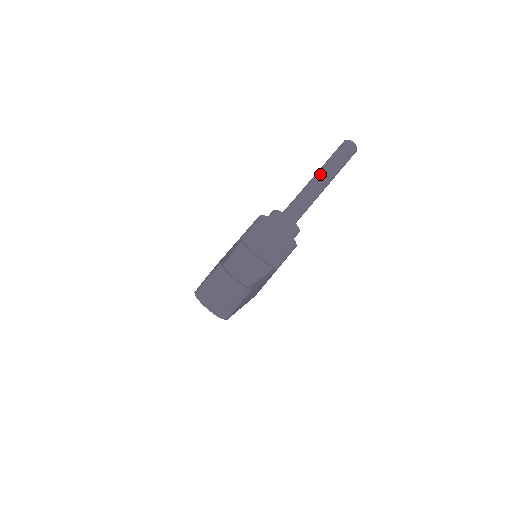
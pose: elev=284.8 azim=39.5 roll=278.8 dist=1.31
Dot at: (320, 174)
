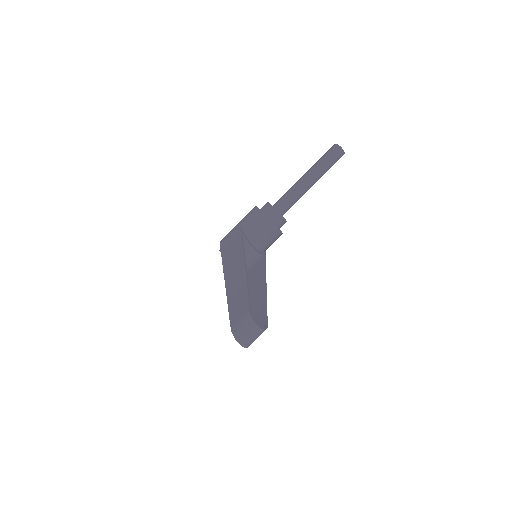
Dot at: (311, 176)
